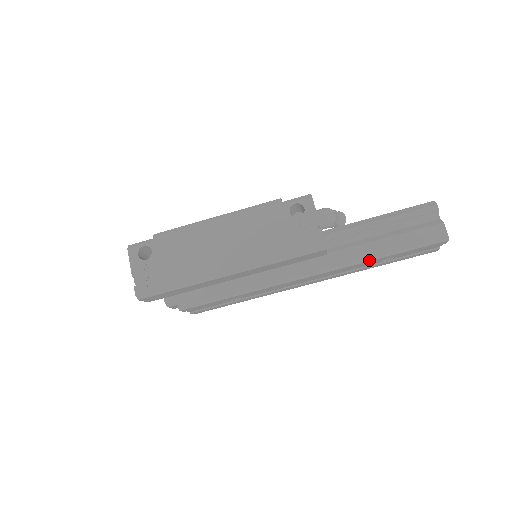
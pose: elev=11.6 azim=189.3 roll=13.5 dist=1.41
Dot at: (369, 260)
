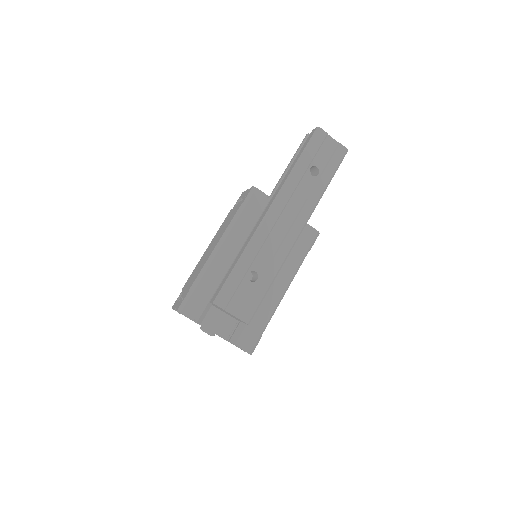
Dot at: (291, 174)
